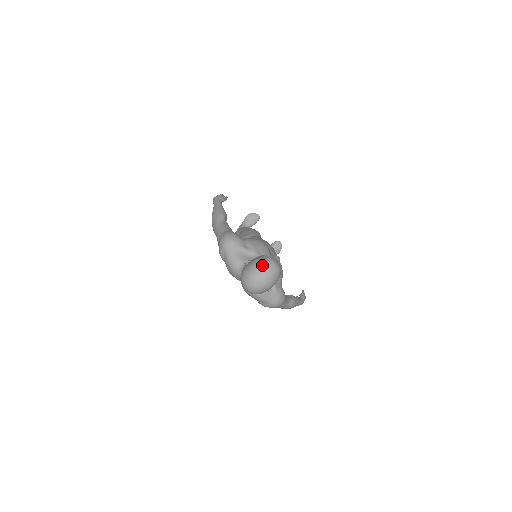
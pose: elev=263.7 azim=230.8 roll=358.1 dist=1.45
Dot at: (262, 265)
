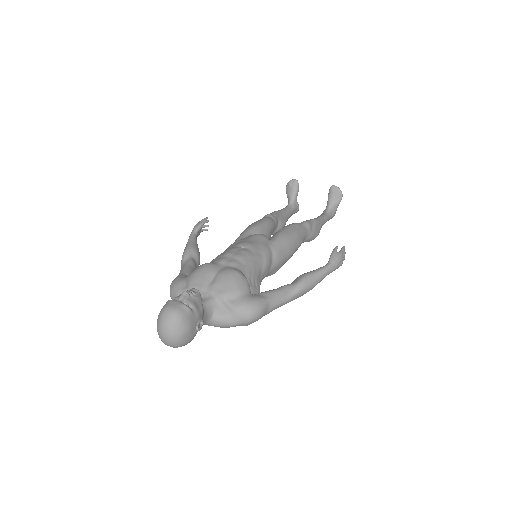
Dot at: (158, 321)
